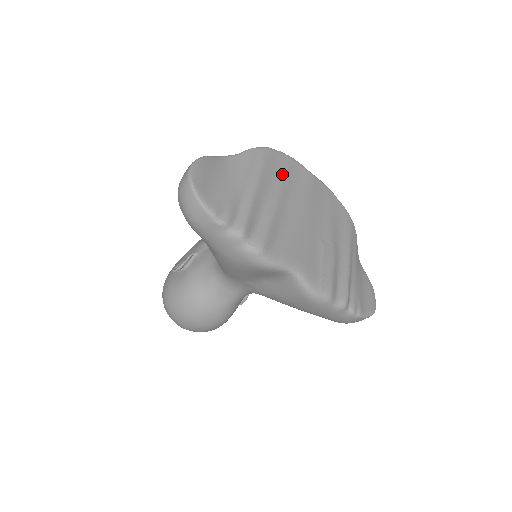
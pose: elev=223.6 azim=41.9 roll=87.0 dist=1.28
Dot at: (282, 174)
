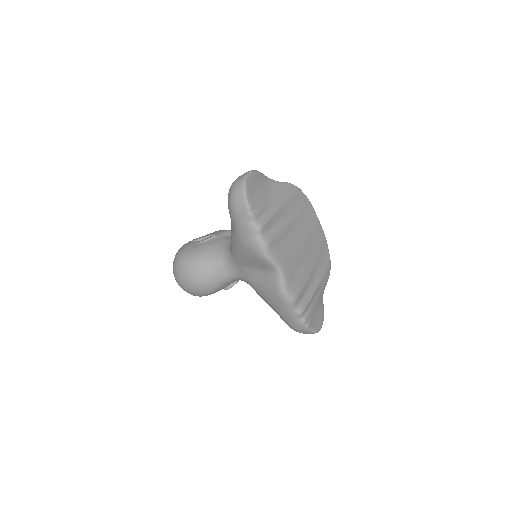
Dot at: (300, 209)
